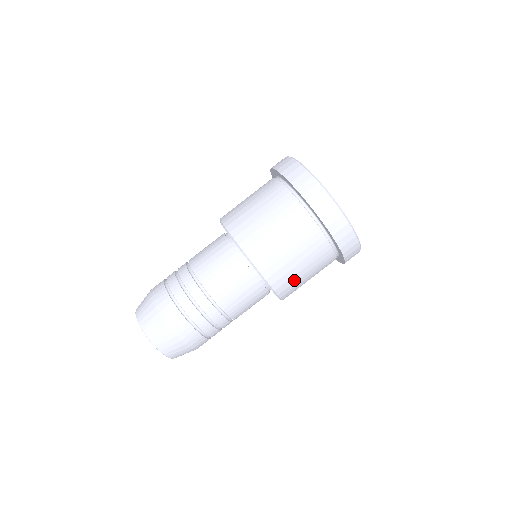
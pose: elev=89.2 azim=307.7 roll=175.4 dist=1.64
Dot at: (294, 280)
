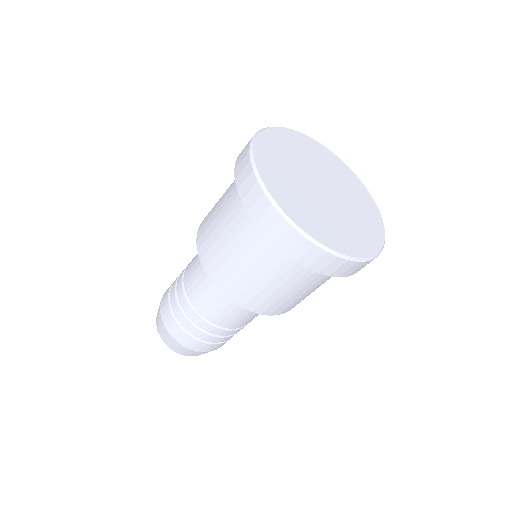
Dot at: occluded
